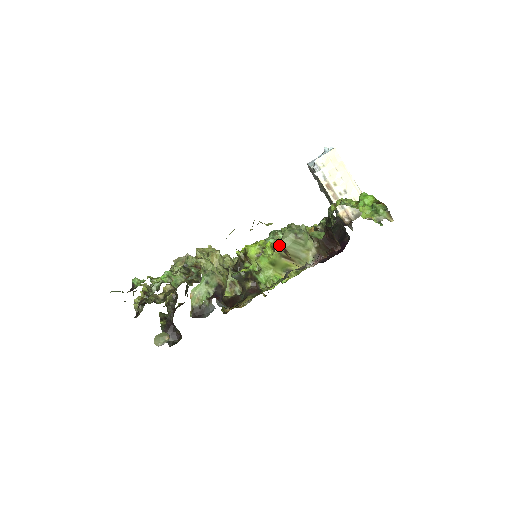
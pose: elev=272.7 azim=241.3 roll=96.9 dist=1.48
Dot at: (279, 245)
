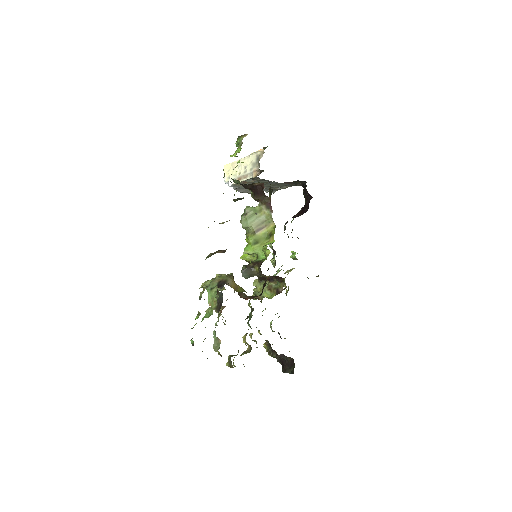
Dot at: (246, 231)
